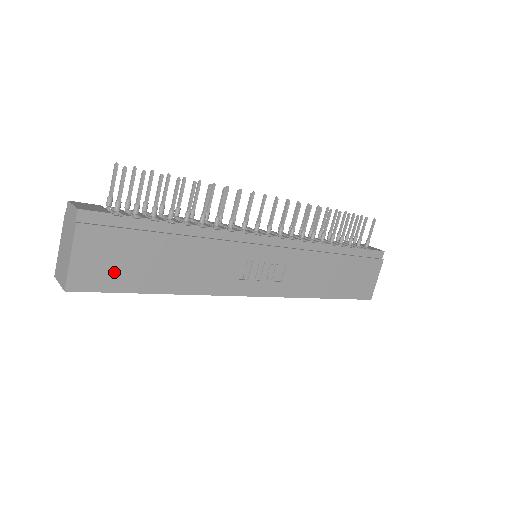
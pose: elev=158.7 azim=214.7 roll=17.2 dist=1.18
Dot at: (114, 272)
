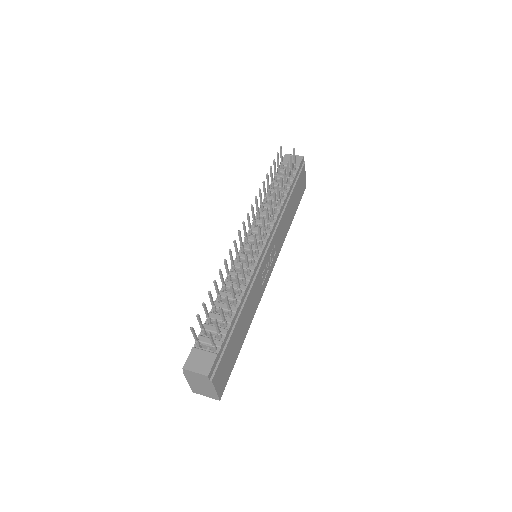
Dot at: (229, 367)
